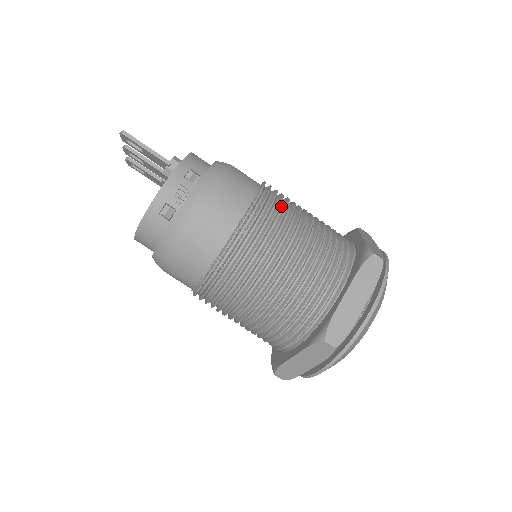
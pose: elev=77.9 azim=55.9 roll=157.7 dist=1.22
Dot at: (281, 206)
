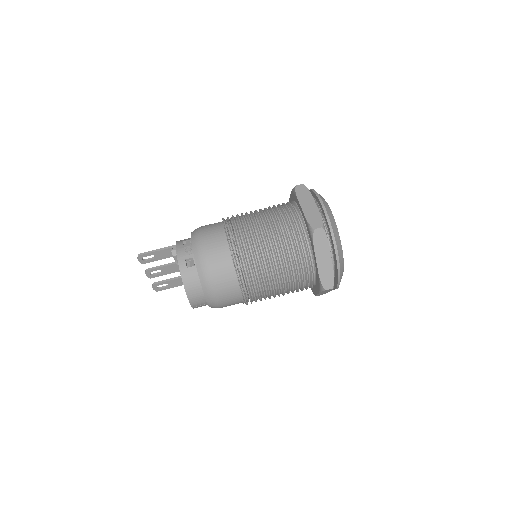
Dot at: occluded
